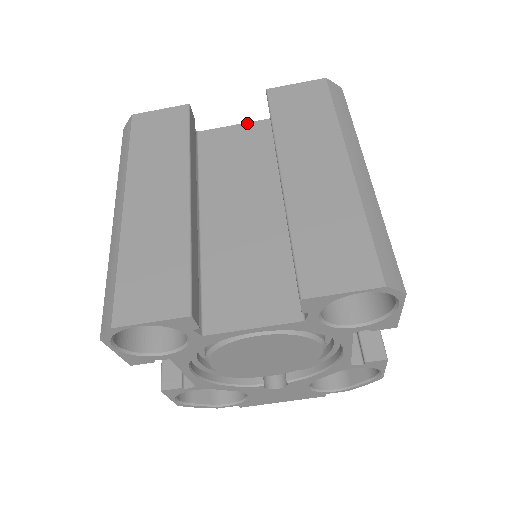
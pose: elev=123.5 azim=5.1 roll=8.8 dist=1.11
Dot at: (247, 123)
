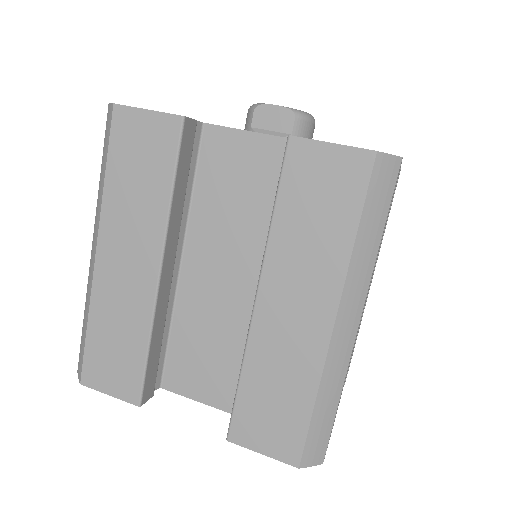
Dot at: (267, 136)
